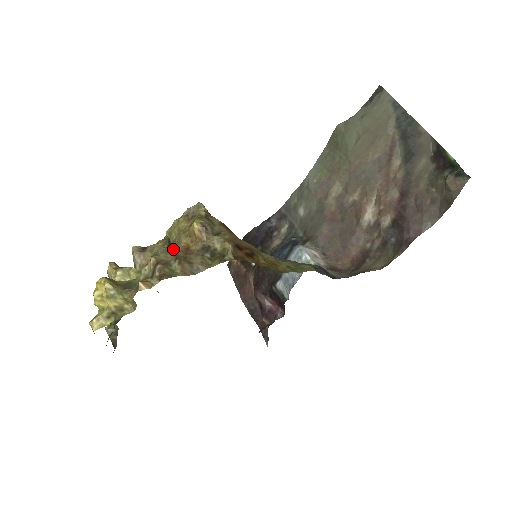
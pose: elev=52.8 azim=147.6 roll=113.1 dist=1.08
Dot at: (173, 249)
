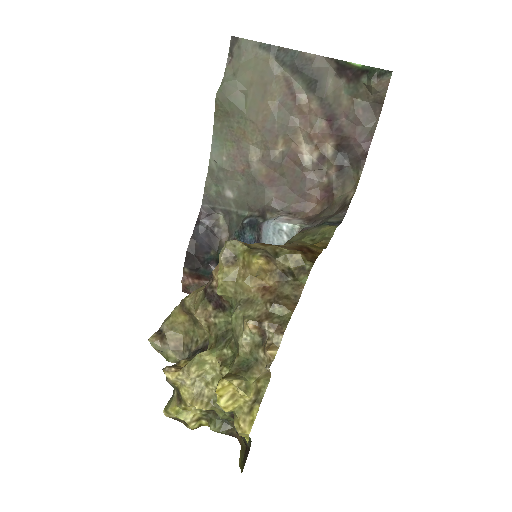
Dot at: (248, 300)
